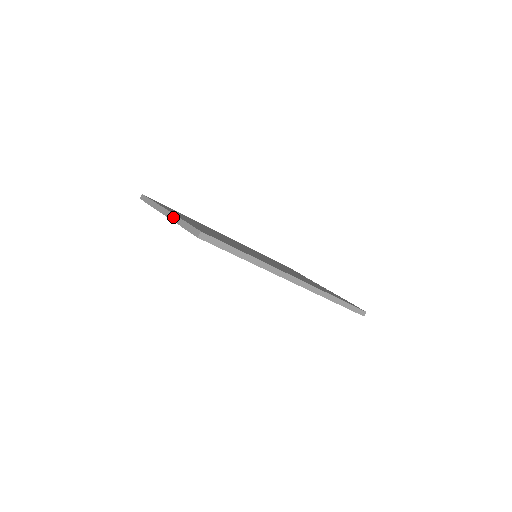
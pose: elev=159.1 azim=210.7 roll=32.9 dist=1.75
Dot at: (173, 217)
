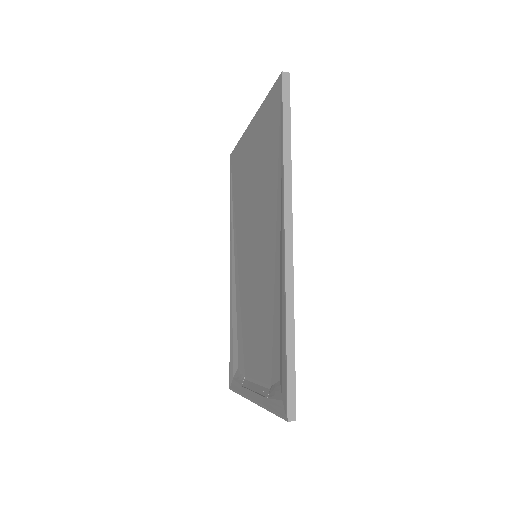
Dot at: occluded
